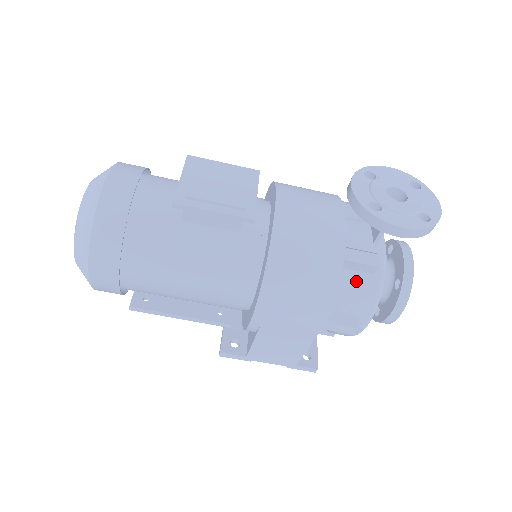
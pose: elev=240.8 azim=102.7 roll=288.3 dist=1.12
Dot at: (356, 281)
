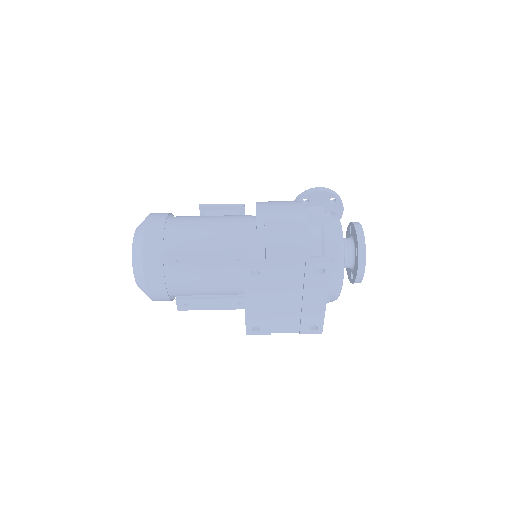
Dot at: occluded
